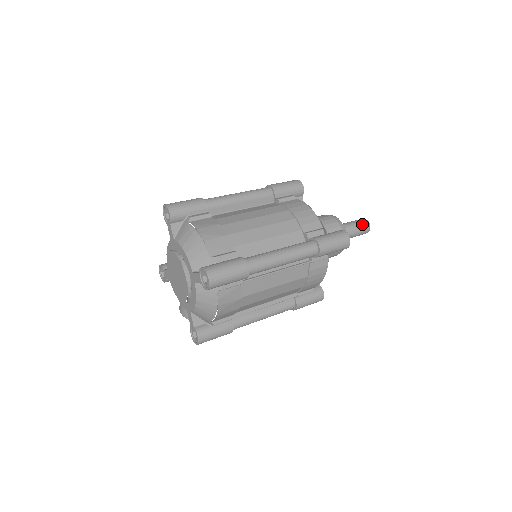
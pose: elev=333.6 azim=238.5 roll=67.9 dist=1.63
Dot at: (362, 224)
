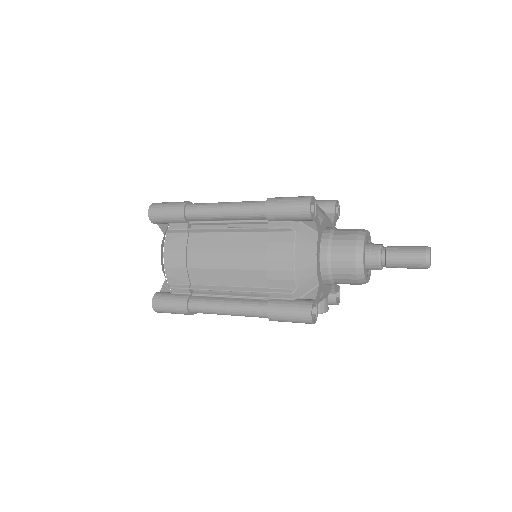
Dot at: (414, 247)
